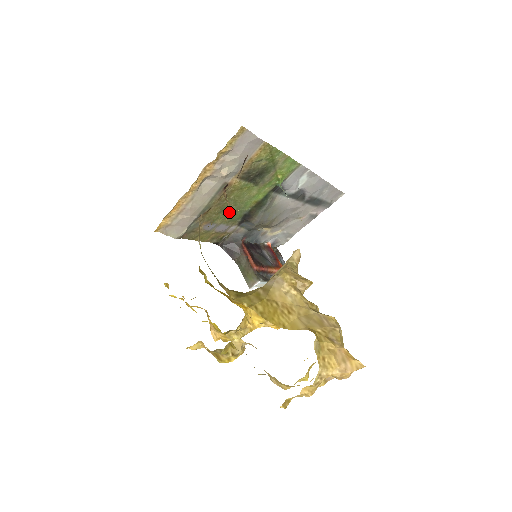
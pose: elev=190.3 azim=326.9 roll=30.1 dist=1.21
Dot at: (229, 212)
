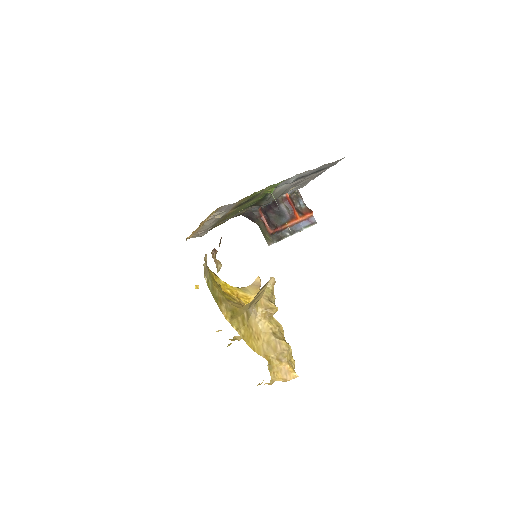
Dot at: (217, 270)
